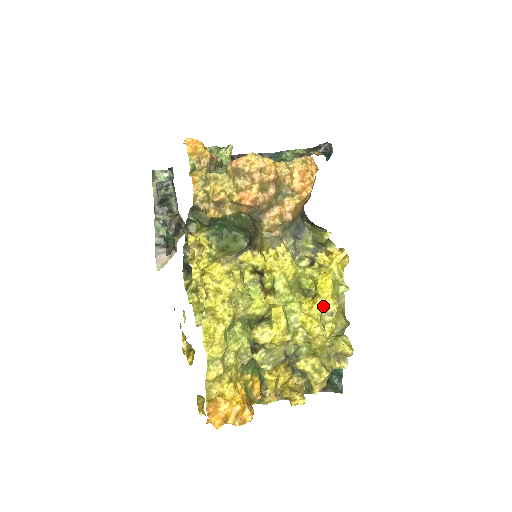
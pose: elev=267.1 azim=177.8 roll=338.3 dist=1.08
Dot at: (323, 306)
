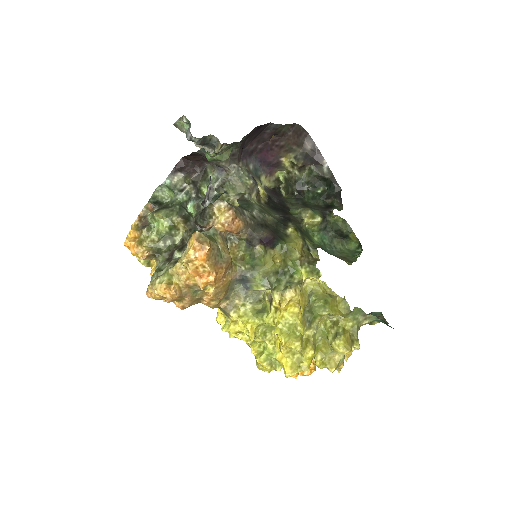
Dot at: (289, 348)
